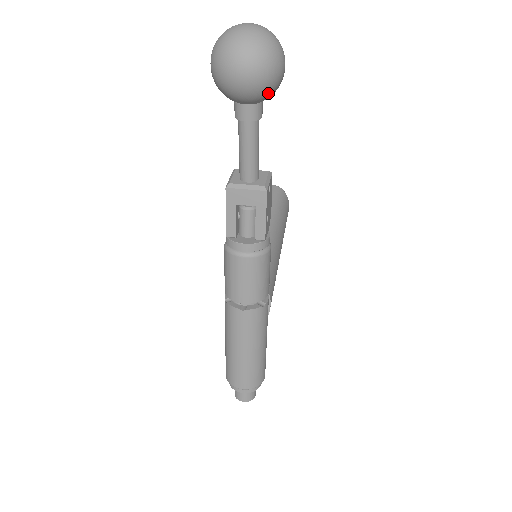
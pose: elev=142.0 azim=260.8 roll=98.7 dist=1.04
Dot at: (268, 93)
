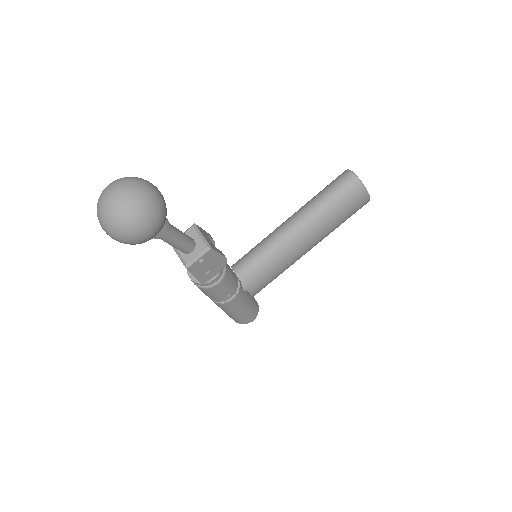
Dot at: occluded
